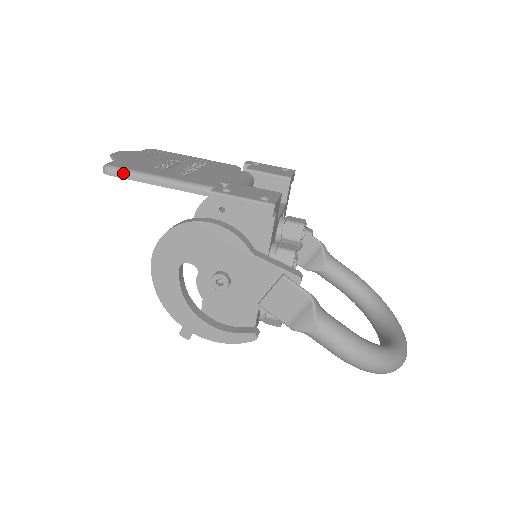
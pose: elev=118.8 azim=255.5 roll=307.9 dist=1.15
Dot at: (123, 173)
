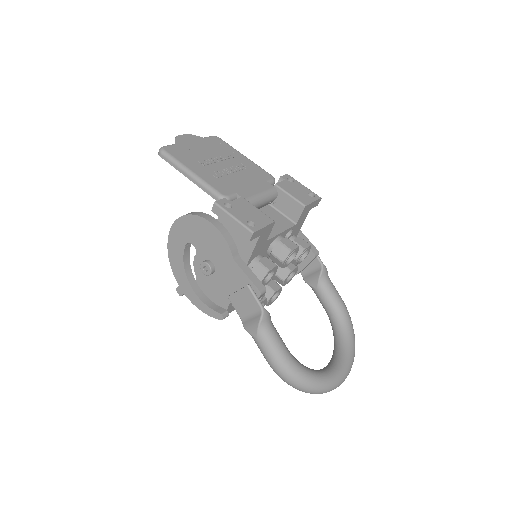
Dot at: (169, 159)
